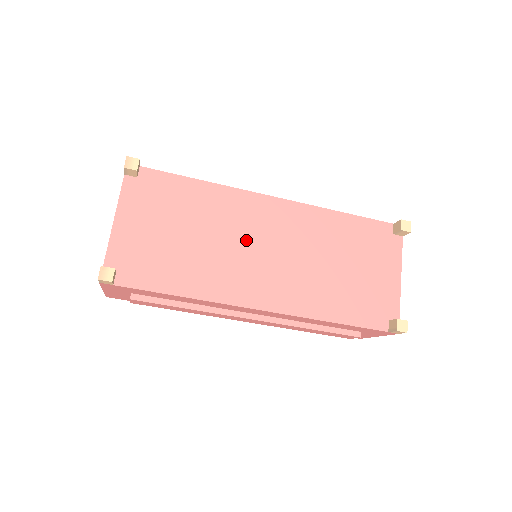
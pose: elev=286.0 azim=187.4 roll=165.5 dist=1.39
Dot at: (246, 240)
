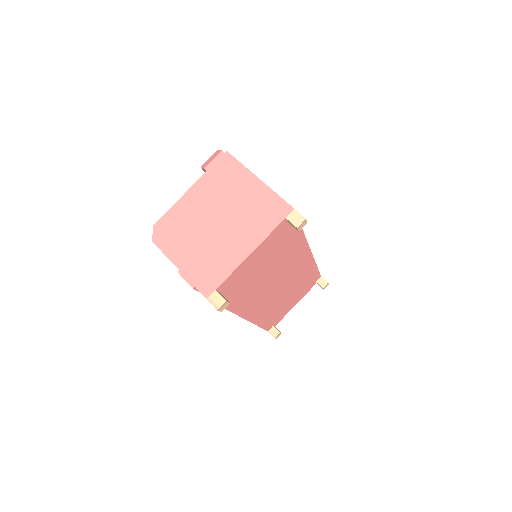
Dot at: (280, 278)
